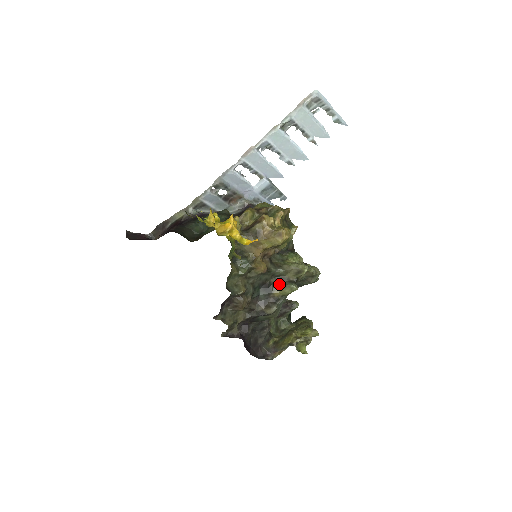
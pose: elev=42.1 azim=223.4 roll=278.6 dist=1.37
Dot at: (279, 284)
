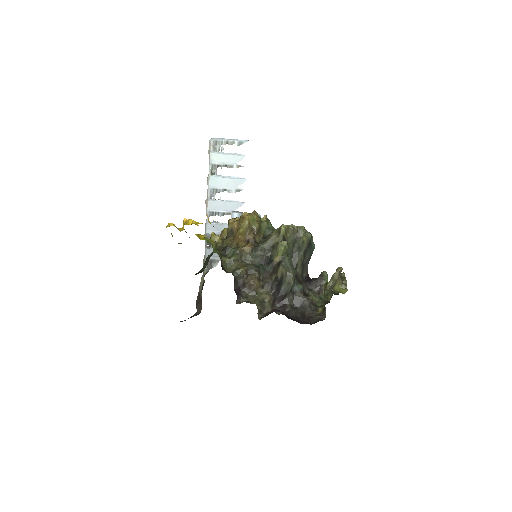
Dot at: (274, 252)
